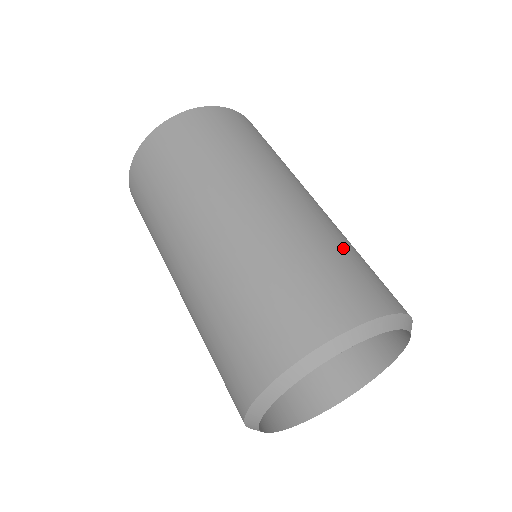
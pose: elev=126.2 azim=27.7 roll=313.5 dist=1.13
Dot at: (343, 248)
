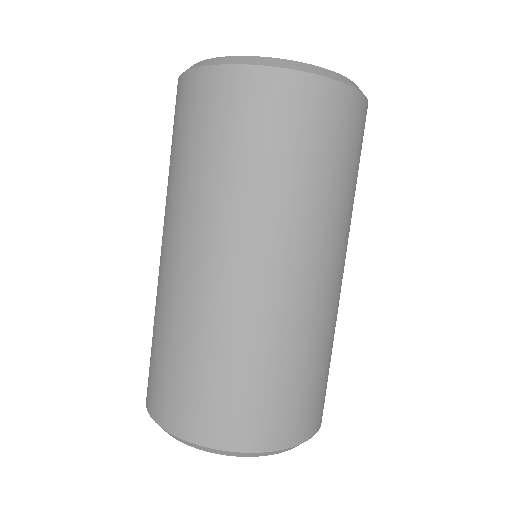
Dot at: (309, 363)
